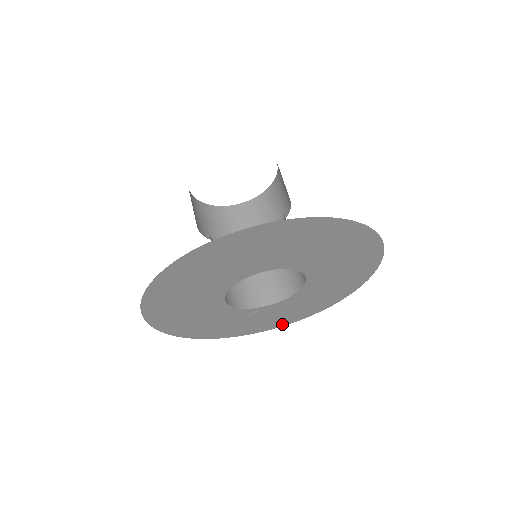
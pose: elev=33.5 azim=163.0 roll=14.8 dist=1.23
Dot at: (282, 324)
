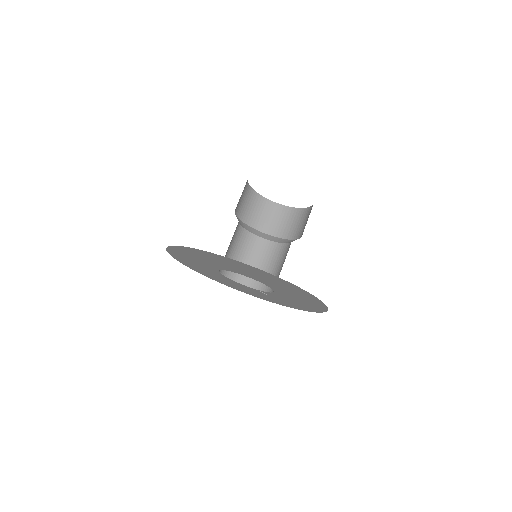
Dot at: (309, 310)
